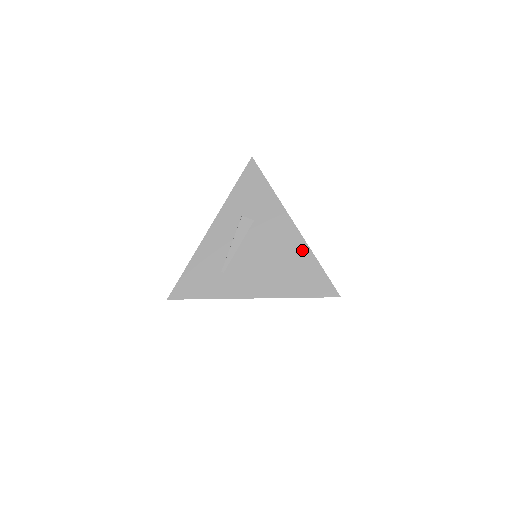
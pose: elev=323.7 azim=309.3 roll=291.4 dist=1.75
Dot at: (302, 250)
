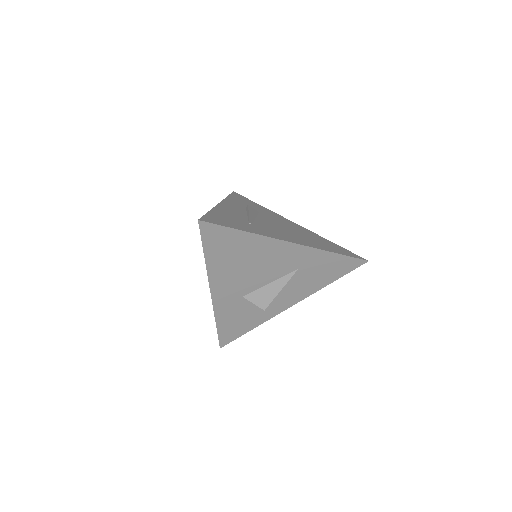
Dot at: (313, 234)
